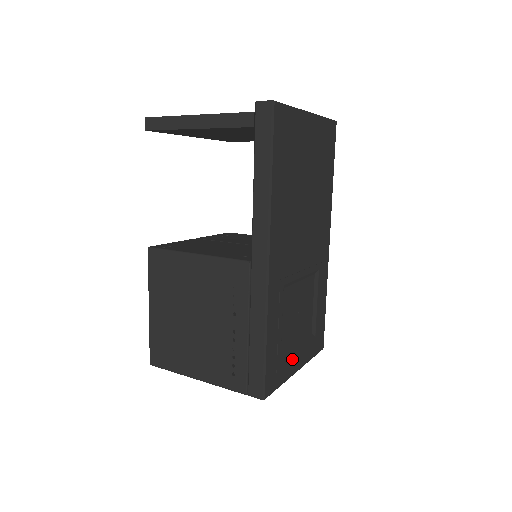
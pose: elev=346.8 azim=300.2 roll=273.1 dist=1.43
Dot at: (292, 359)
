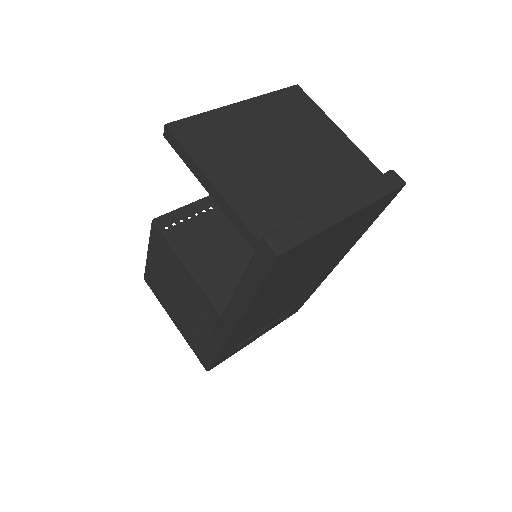
Dot at: occluded
